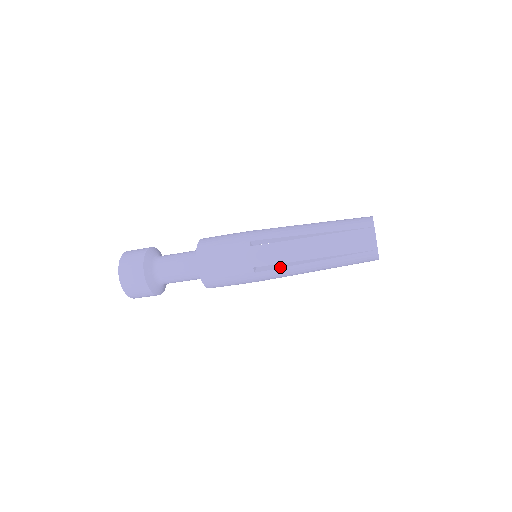
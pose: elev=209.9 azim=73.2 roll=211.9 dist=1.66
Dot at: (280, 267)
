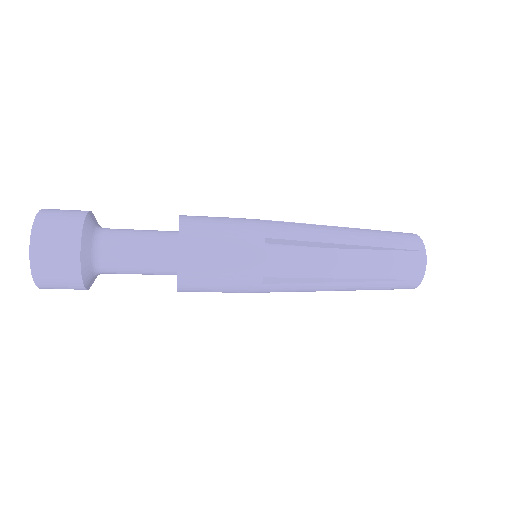
Dot at: (298, 282)
